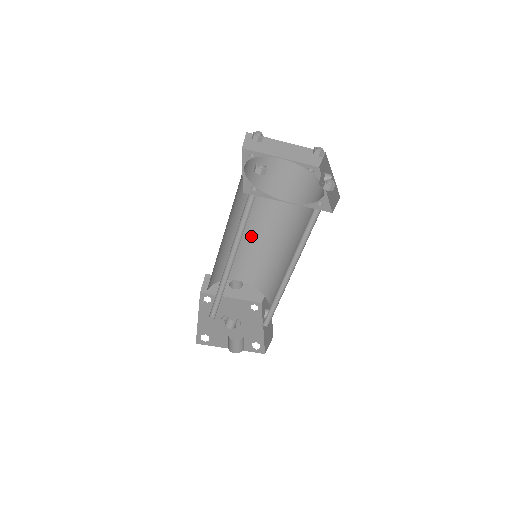
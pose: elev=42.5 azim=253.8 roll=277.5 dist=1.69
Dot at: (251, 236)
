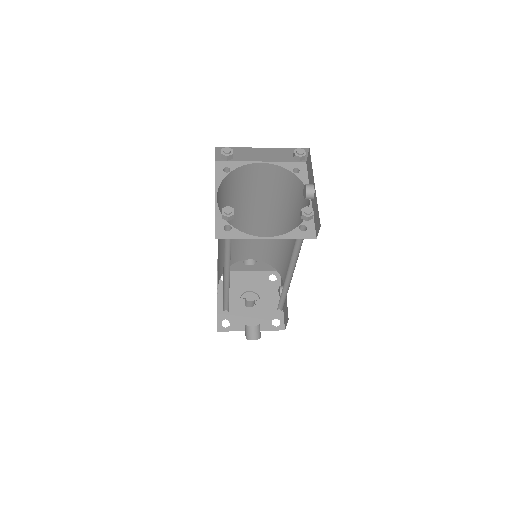
Dot at: (251, 227)
